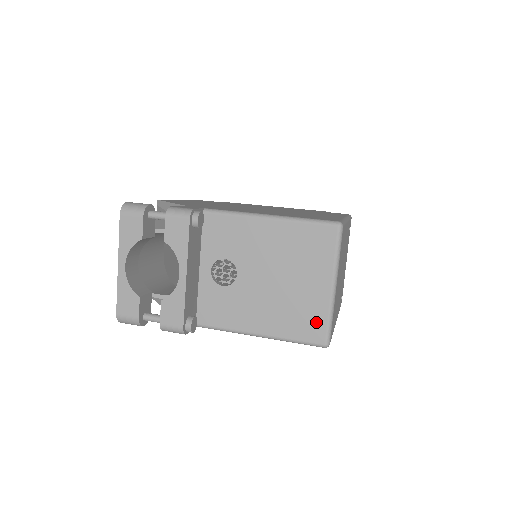
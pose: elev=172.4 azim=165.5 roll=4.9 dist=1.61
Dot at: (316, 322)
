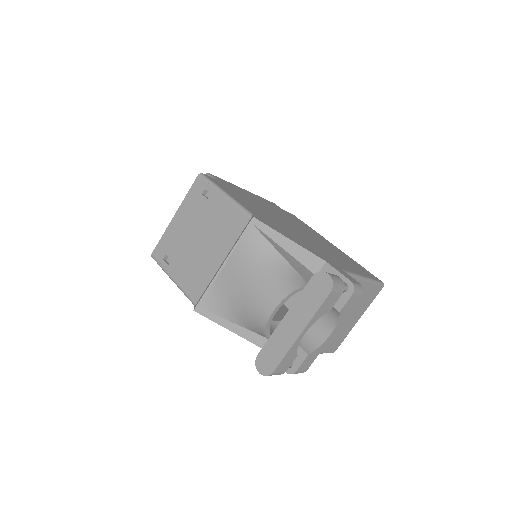
Dot at: (340, 340)
